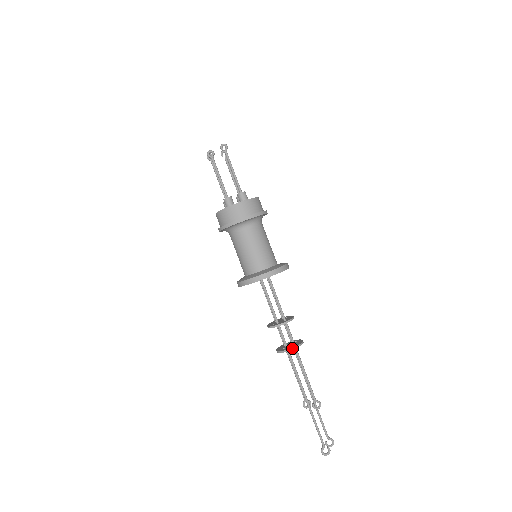
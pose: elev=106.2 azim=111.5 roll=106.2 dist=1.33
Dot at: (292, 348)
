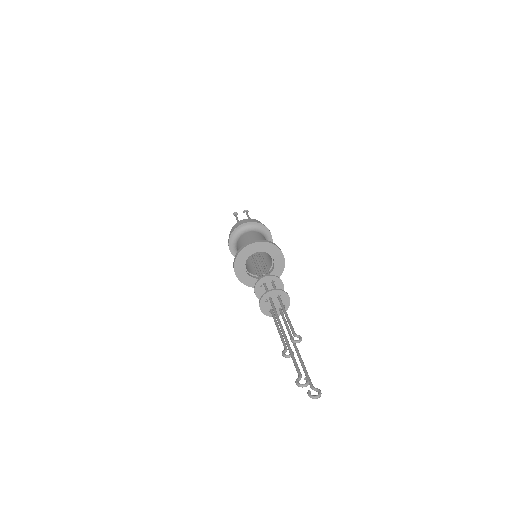
Dot at: (273, 289)
